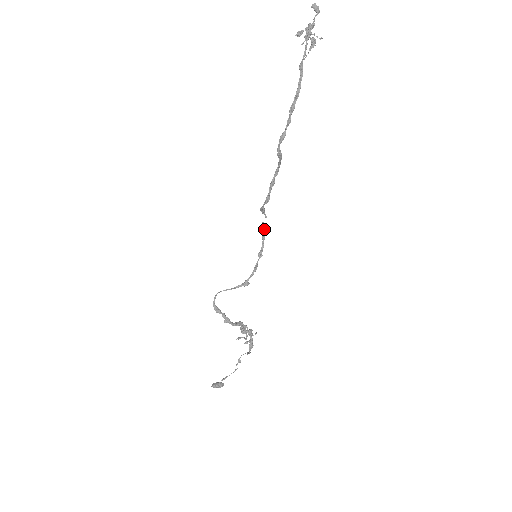
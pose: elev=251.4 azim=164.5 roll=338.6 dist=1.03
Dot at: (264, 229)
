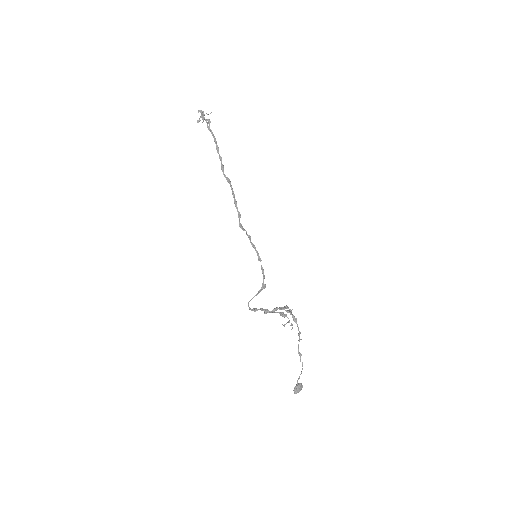
Dot at: (250, 238)
